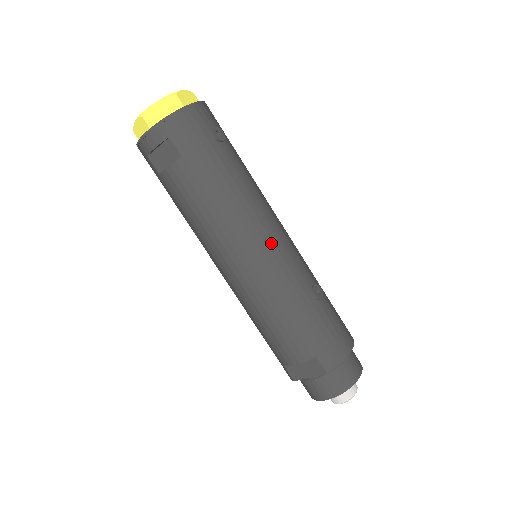
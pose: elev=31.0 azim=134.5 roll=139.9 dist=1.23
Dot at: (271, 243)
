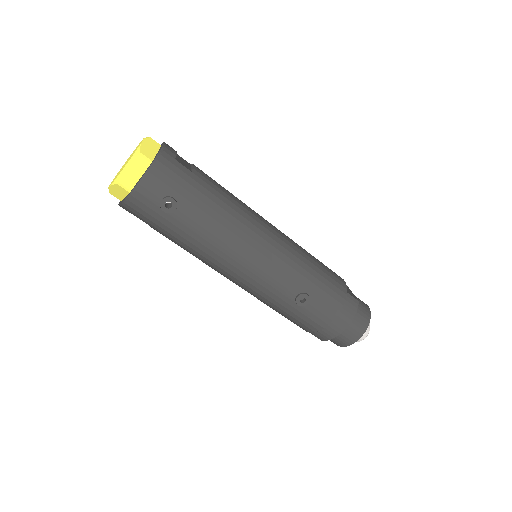
Dot at: (246, 277)
